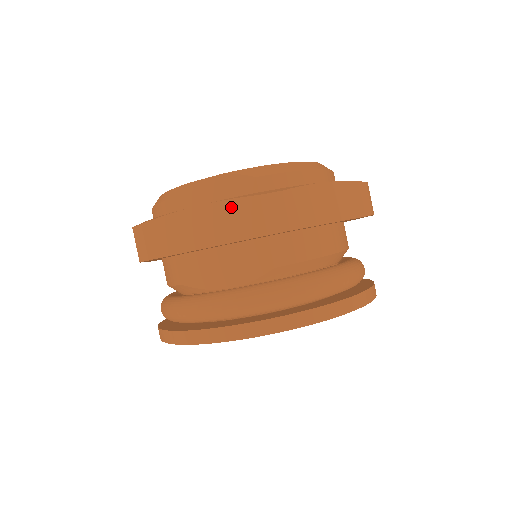
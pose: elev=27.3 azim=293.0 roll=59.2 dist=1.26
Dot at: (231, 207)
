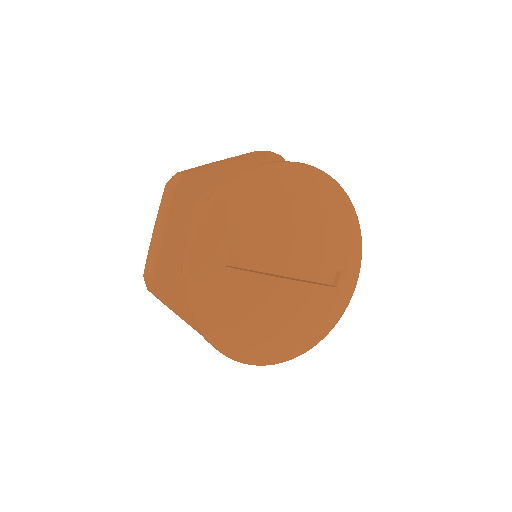
Dot at: (161, 206)
